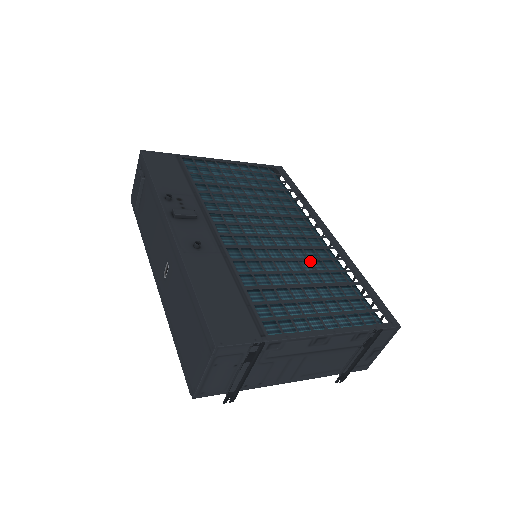
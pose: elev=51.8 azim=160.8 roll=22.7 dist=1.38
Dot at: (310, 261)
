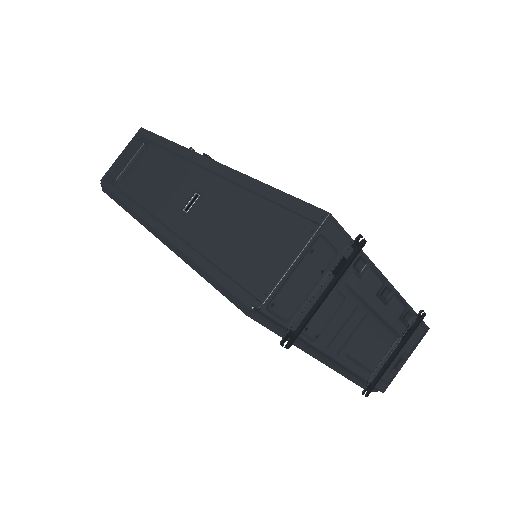
Dot at: occluded
